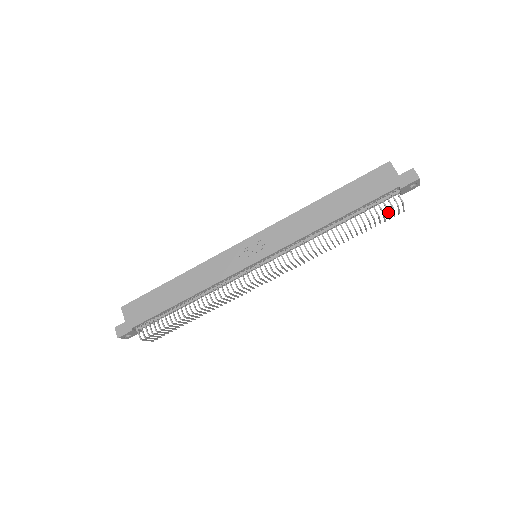
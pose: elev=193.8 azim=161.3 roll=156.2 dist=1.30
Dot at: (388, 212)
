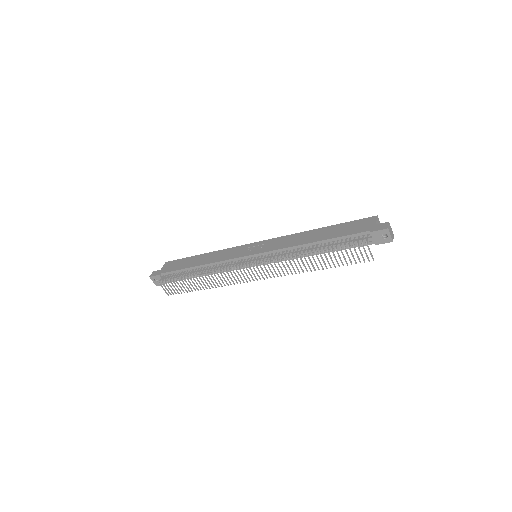
Dot at: (353, 247)
